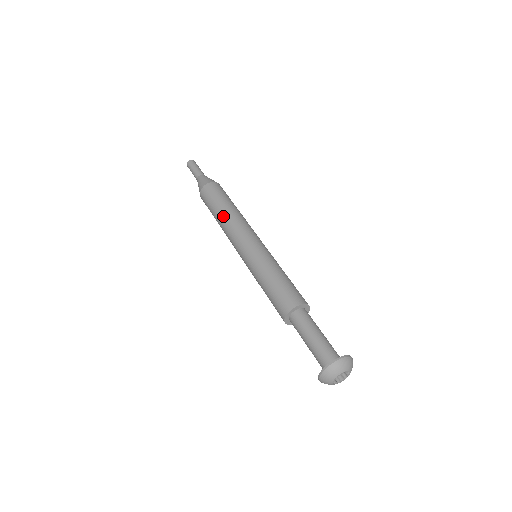
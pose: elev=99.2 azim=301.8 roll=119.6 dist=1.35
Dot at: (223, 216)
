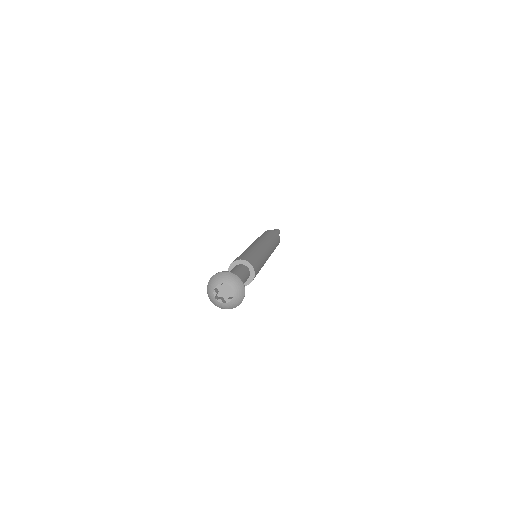
Dot at: (265, 236)
